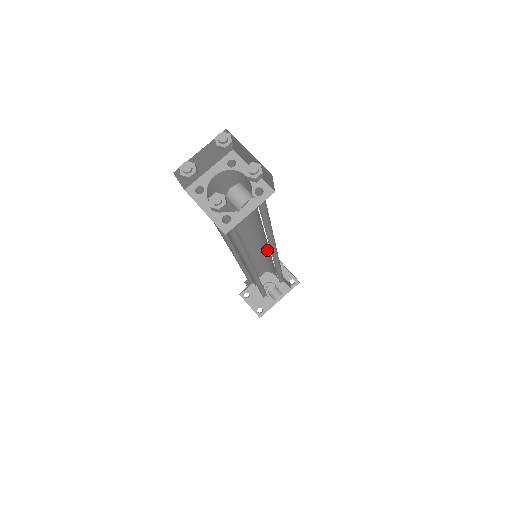
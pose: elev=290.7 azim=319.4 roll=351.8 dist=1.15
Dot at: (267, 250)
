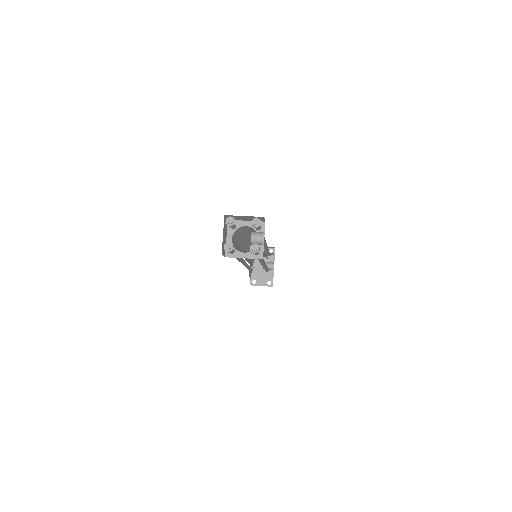
Dot at: occluded
